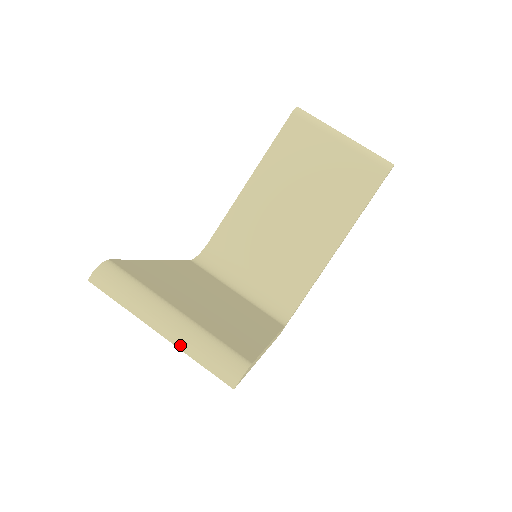
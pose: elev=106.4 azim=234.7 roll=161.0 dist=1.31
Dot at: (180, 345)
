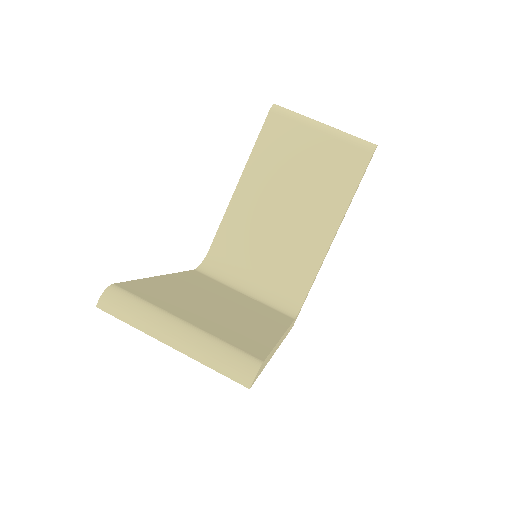
Dot at: (192, 355)
